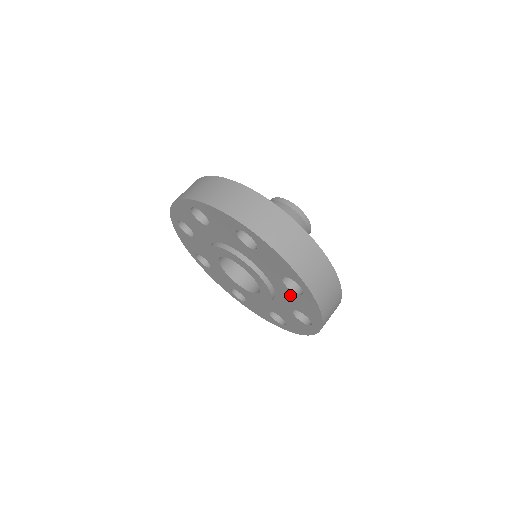
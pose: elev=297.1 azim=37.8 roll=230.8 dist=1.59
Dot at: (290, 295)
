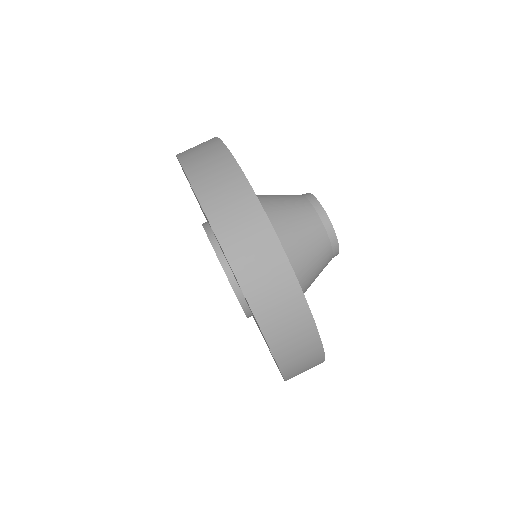
Dot at: occluded
